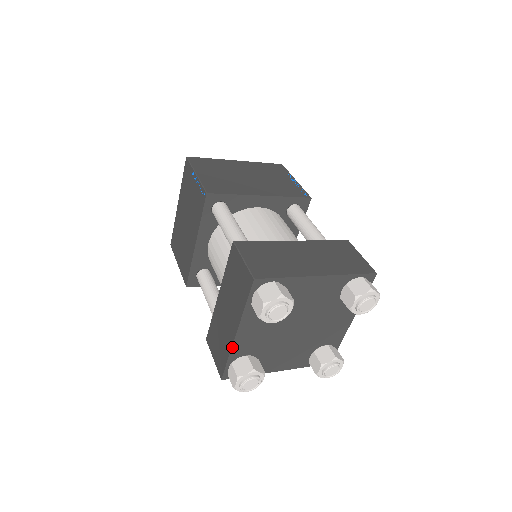
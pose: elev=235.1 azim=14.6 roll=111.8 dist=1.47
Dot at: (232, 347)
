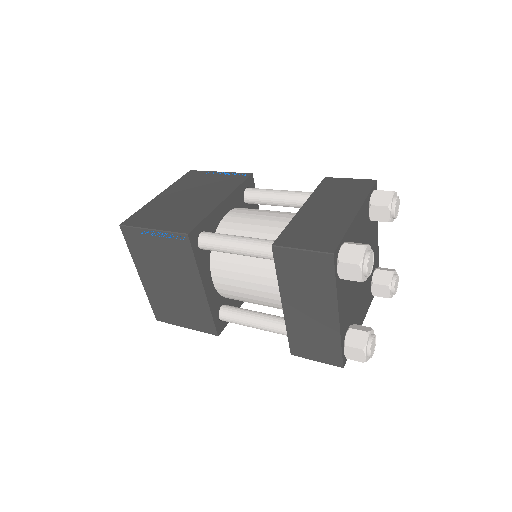
Dot at: (340, 331)
